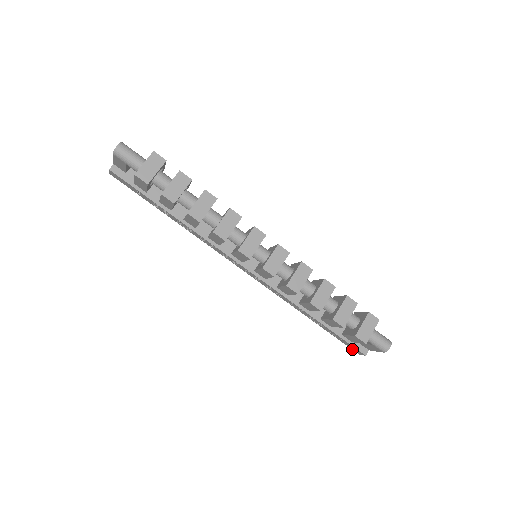
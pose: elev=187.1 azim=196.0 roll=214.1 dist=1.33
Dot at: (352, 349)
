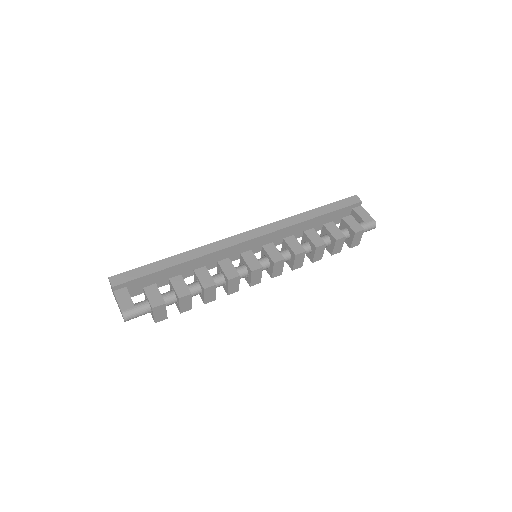
Dot at: occluded
